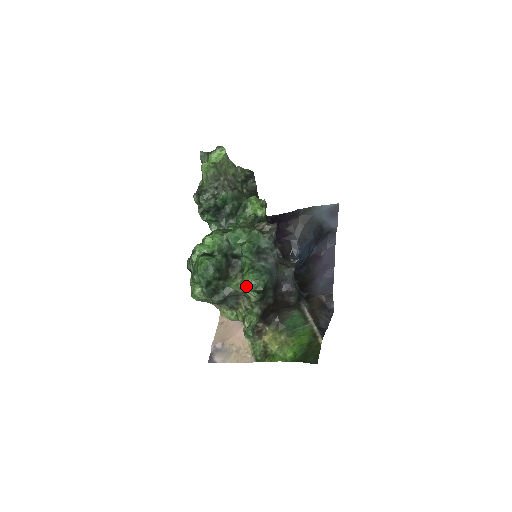
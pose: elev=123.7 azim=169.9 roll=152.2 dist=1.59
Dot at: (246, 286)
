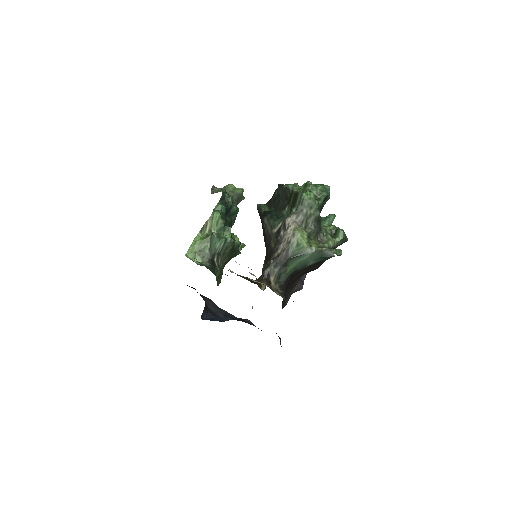
Dot at: (339, 228)
